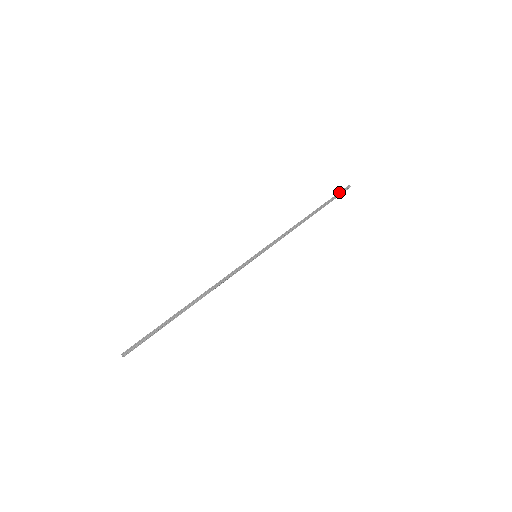
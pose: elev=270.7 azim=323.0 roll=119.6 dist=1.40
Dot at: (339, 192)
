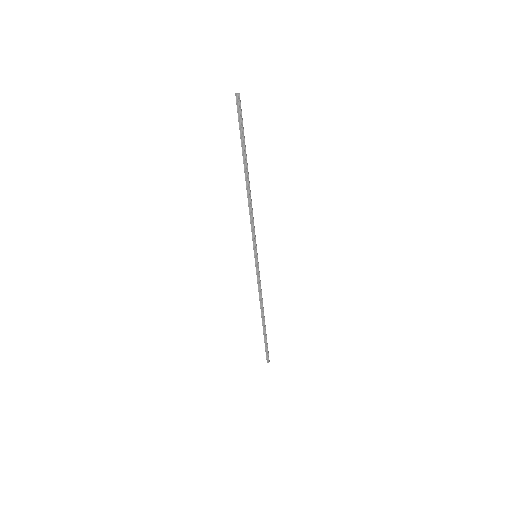
Dot at: (238, 119)
